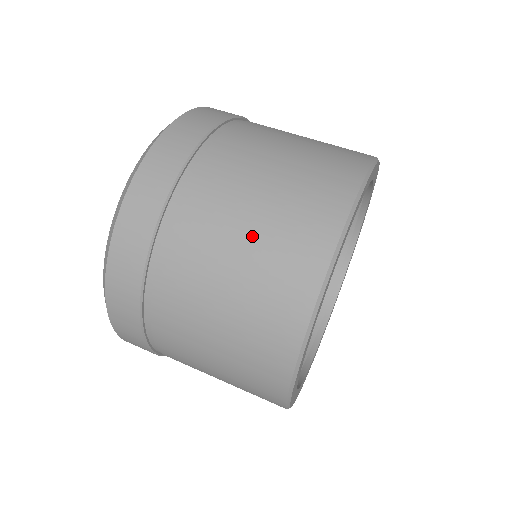
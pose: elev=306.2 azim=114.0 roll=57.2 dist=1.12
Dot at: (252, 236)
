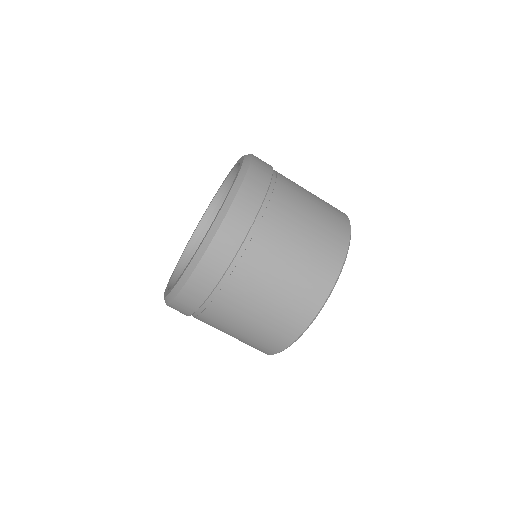
Dot at: (247, 331)
